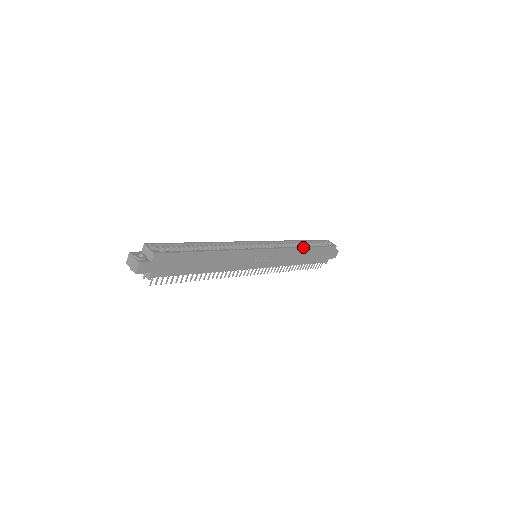
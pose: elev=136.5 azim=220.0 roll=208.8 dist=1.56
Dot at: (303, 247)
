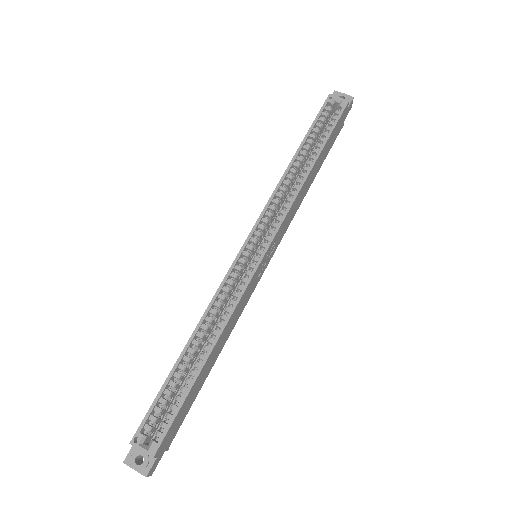
Dot at: (308, 175)
